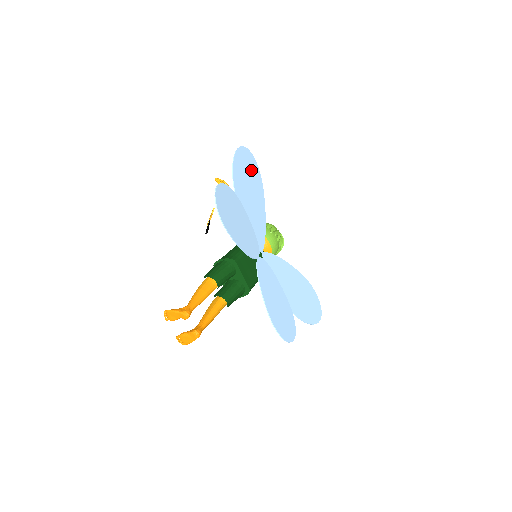
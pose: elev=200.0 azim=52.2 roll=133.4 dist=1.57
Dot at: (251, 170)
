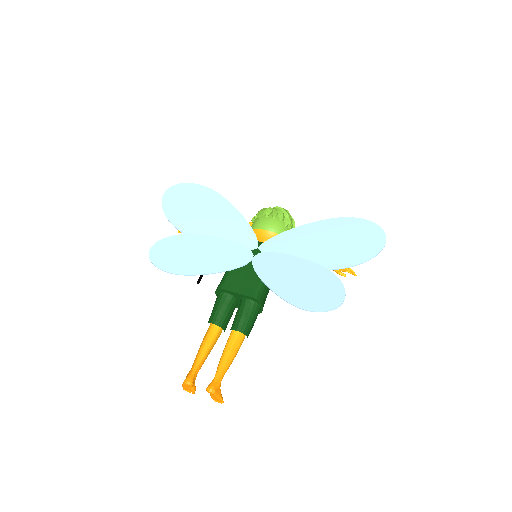
Dot at: (192, 196)
